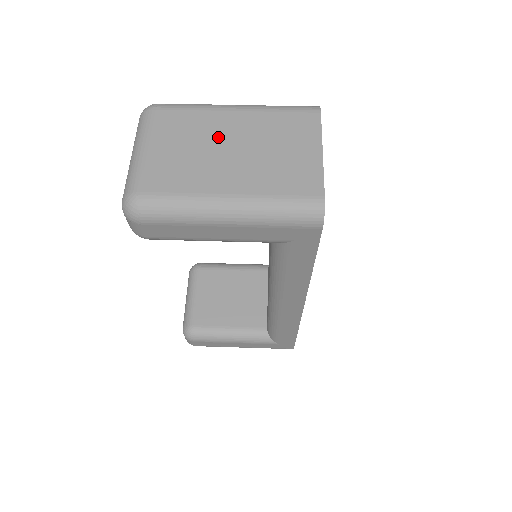
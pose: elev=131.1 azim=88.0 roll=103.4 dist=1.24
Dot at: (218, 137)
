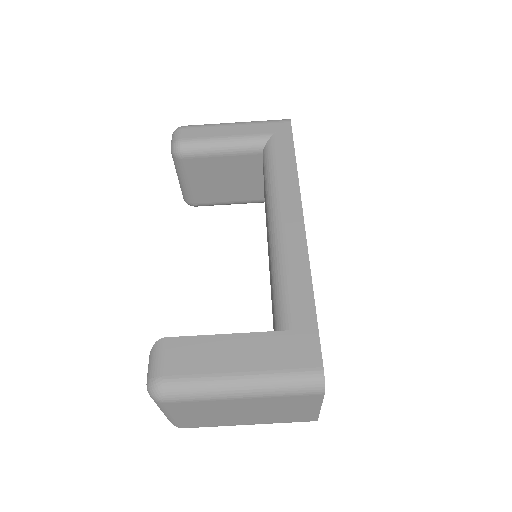
Dot at: (231, 410)
